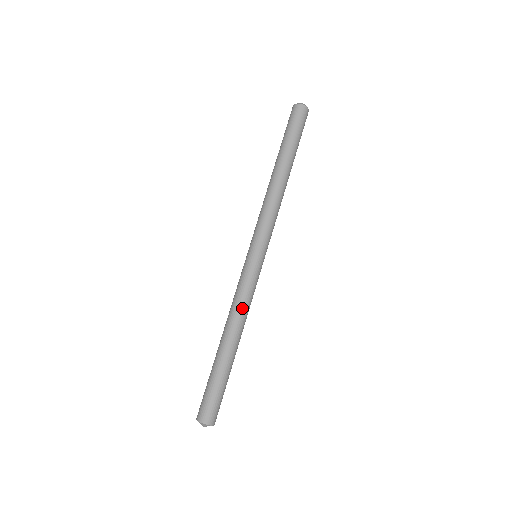
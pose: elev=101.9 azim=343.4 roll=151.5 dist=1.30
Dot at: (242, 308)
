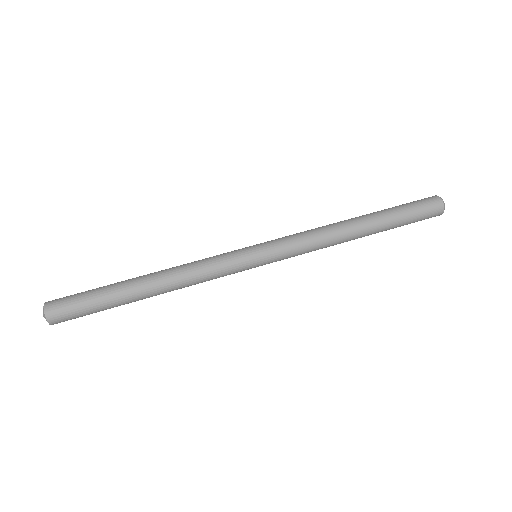
Dot at: (190, 269)
